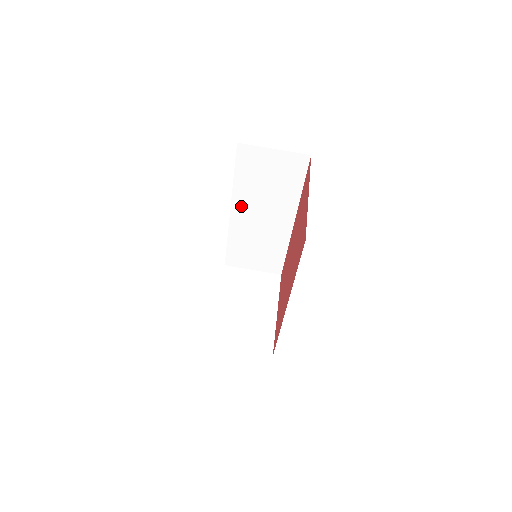
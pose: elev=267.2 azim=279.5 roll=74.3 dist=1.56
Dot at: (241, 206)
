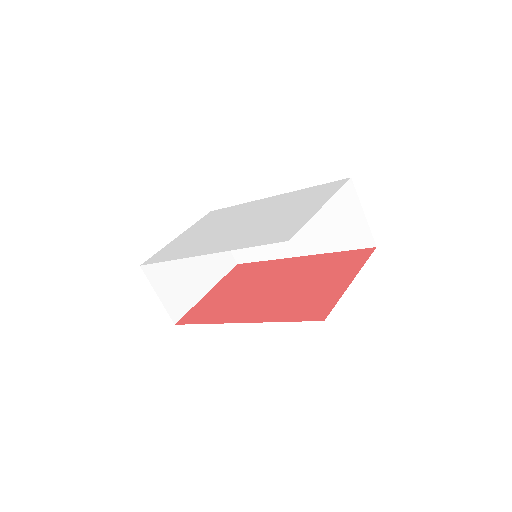
Dot at: occluded
